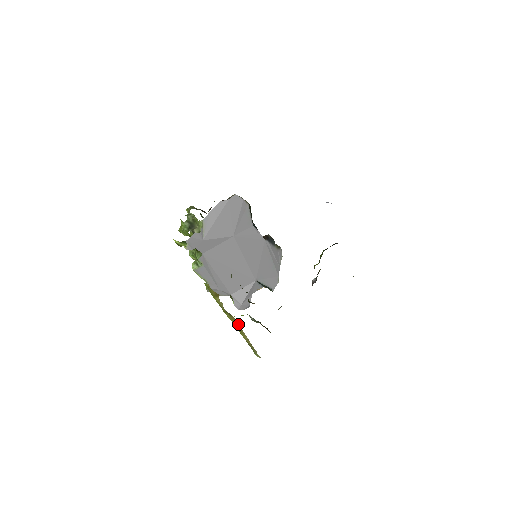
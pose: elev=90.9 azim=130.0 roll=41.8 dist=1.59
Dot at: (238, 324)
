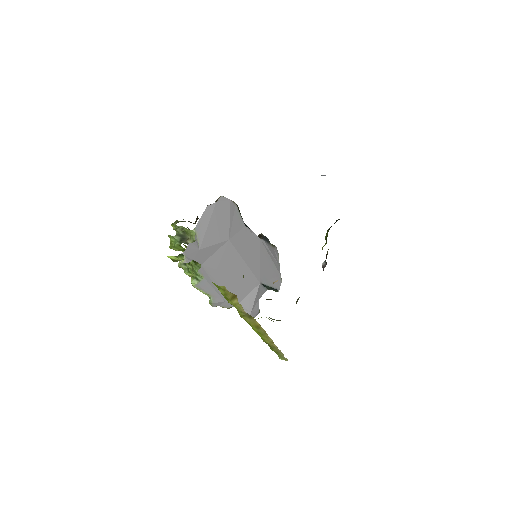
Dot at: (260, 326)
